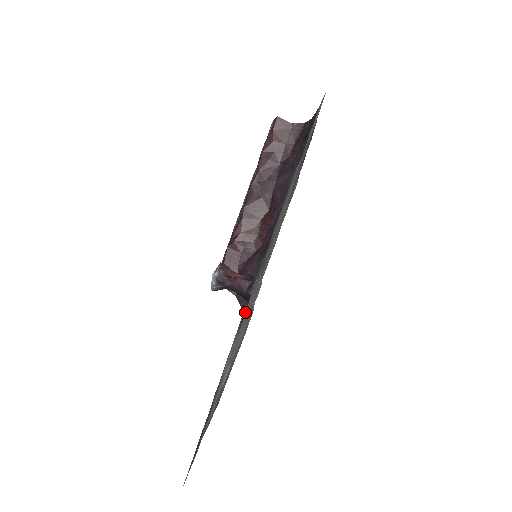
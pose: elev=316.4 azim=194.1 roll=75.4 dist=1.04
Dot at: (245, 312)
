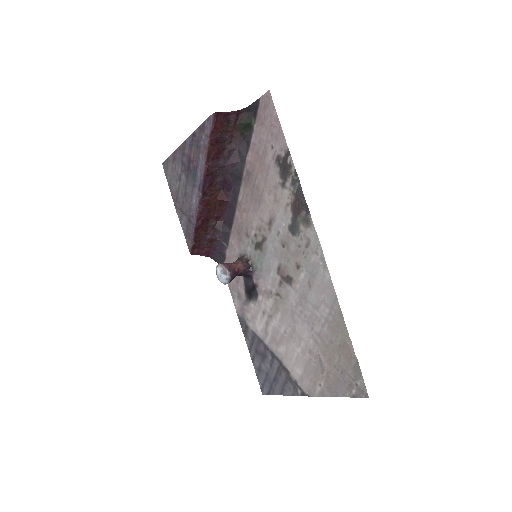
Dot at: (254, 289)
